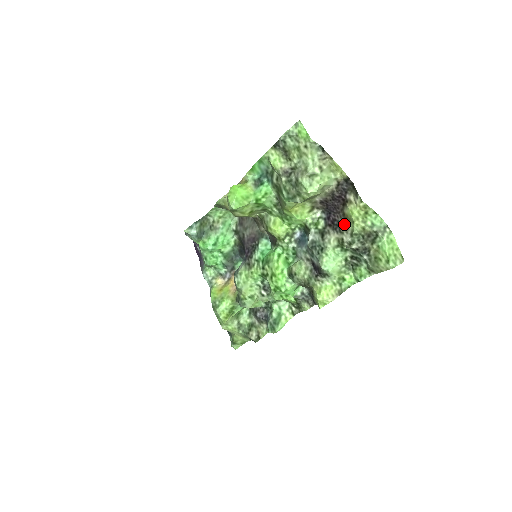
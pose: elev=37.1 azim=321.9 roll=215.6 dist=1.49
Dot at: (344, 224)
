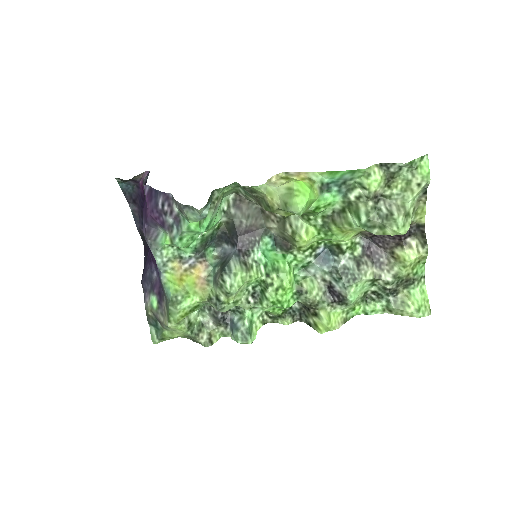
Dot at: (388, 262)
